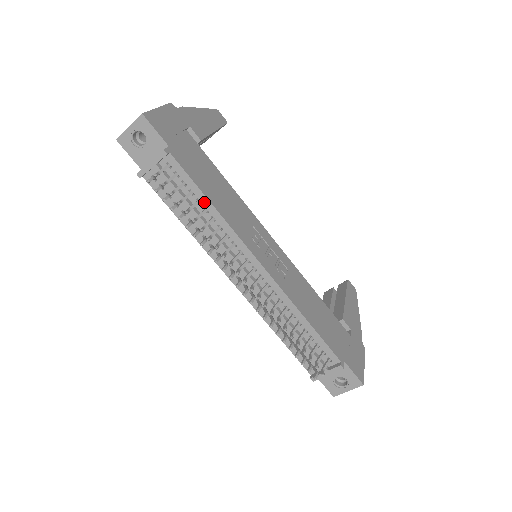
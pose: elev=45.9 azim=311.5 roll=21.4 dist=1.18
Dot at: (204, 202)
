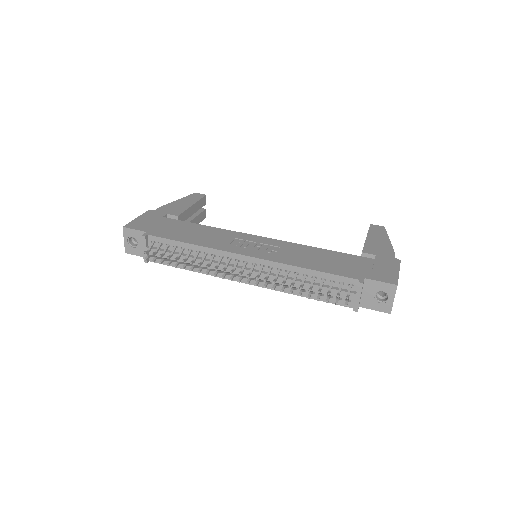
Dot at: (185, 246)
